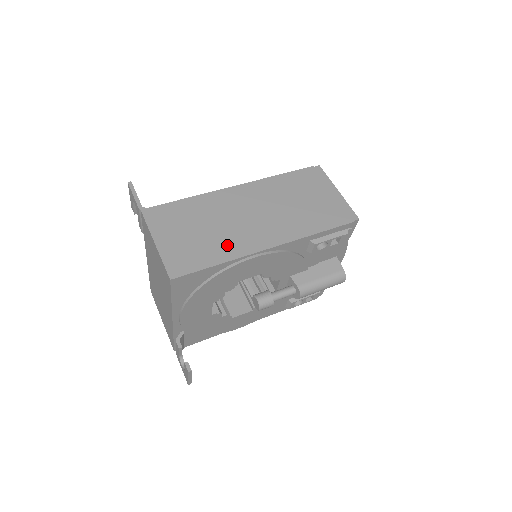
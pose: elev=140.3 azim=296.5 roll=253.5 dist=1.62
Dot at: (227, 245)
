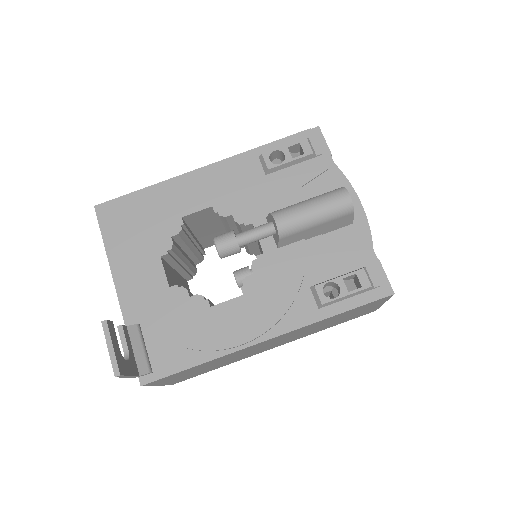
Dot at: occluded
